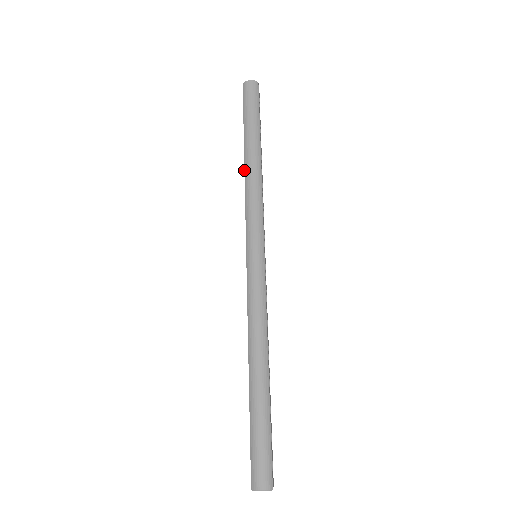
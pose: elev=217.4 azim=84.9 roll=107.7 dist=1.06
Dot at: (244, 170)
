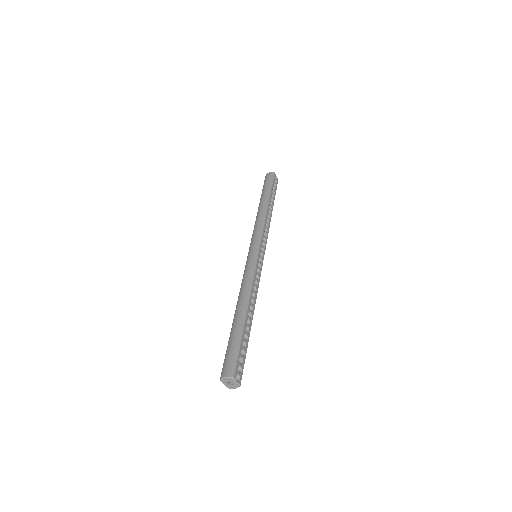
Dot at: (257, 214)
